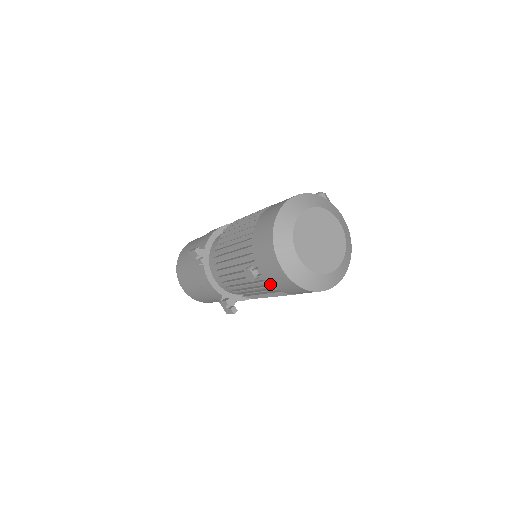
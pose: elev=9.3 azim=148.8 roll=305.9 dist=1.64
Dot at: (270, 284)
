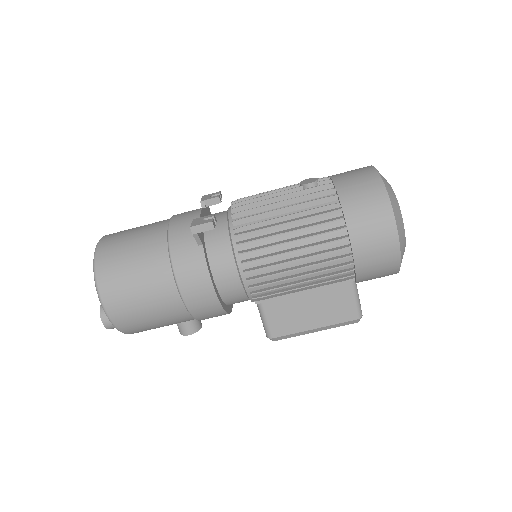
Dot at: (335, 185)
